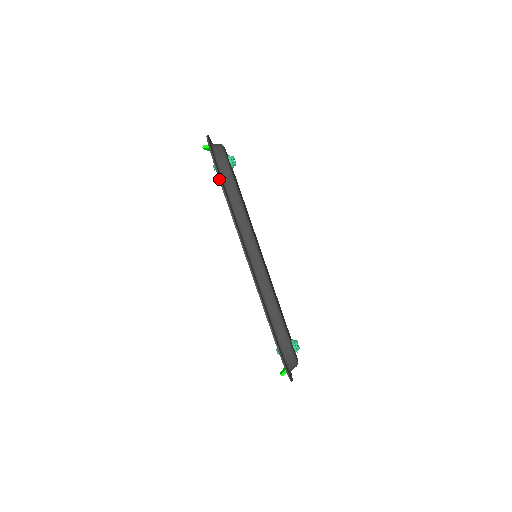
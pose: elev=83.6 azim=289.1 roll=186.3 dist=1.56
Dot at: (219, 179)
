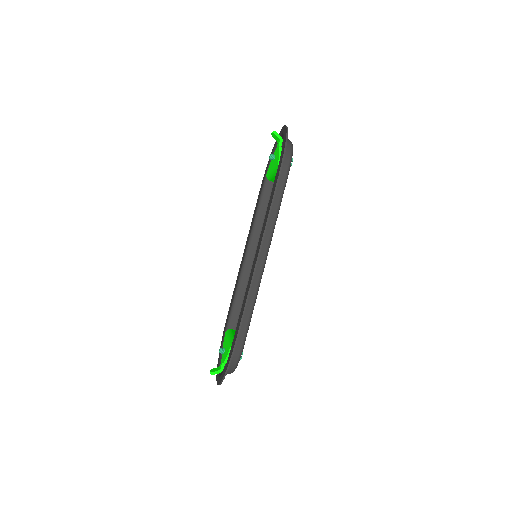
Dot at: (280, 171)
